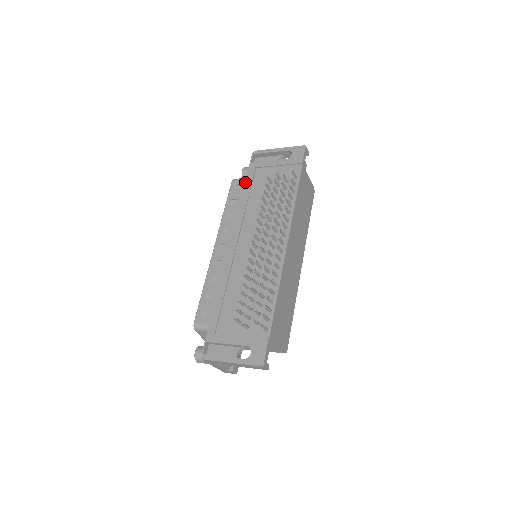
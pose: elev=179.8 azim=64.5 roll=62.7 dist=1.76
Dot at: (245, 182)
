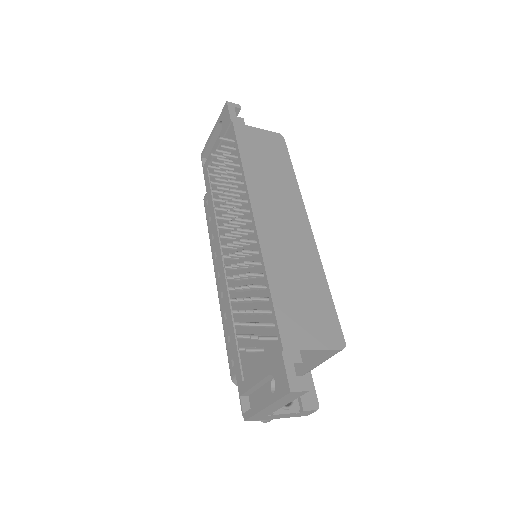
Dot at: (206, 190)
